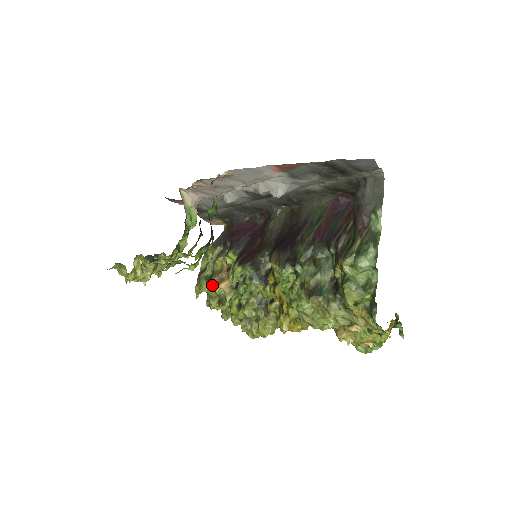
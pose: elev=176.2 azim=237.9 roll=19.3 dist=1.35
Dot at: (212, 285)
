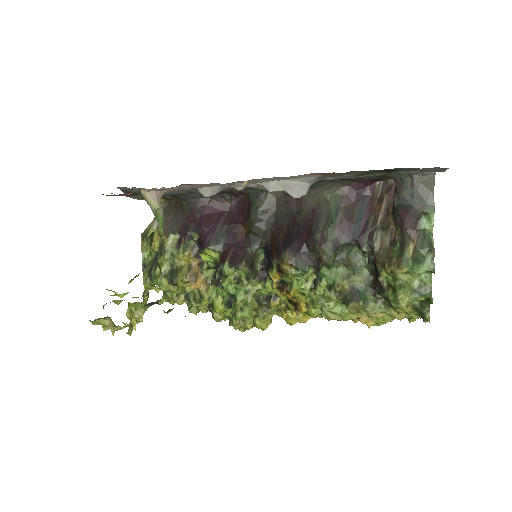
Dot at: (183, 286)
